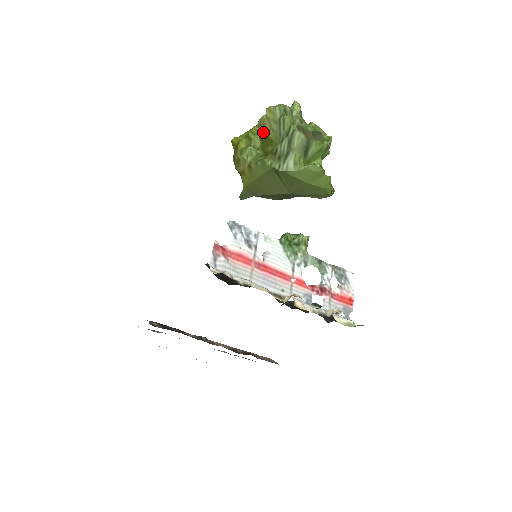
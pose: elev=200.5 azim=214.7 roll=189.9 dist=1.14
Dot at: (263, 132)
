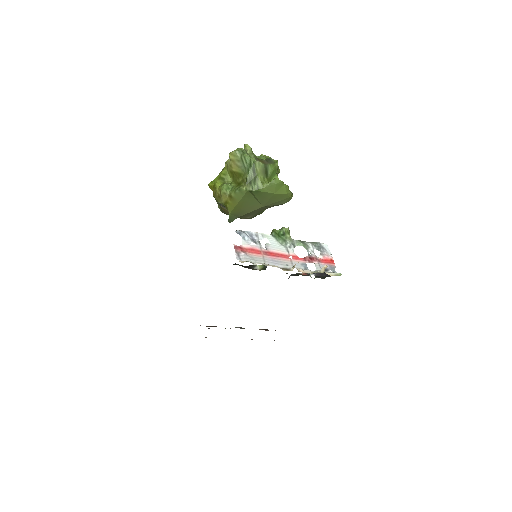
Dot at: (232, 170)
